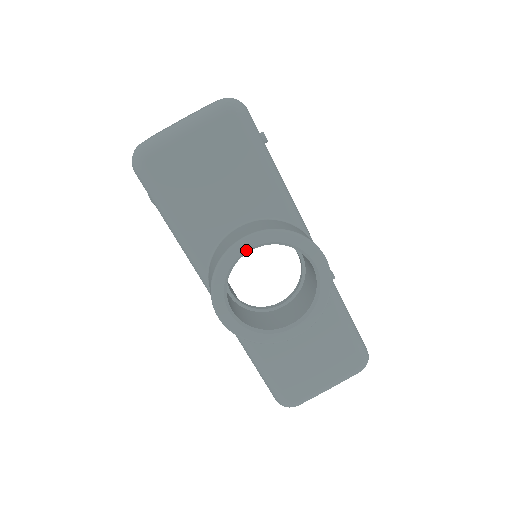
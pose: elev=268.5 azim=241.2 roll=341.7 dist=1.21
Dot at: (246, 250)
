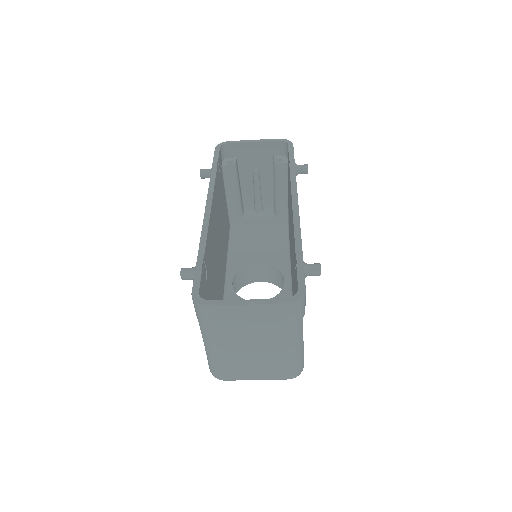
Dot at: occluded
